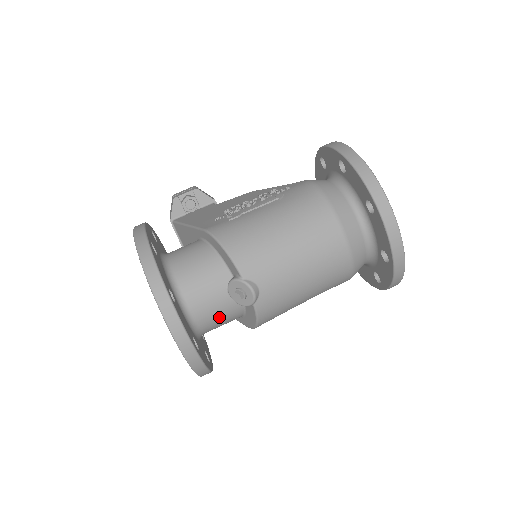
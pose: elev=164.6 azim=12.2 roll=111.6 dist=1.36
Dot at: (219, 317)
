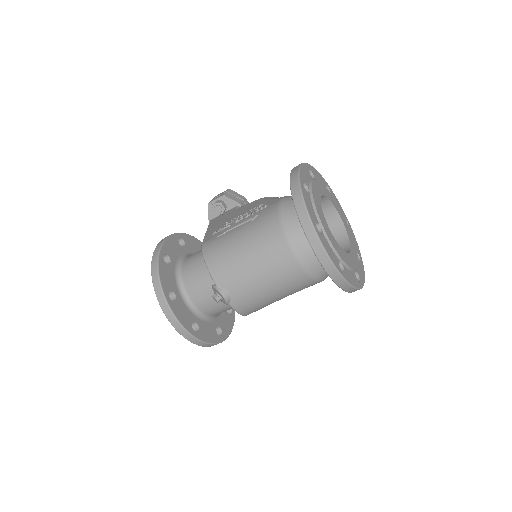
Dot at: (217, 307)
